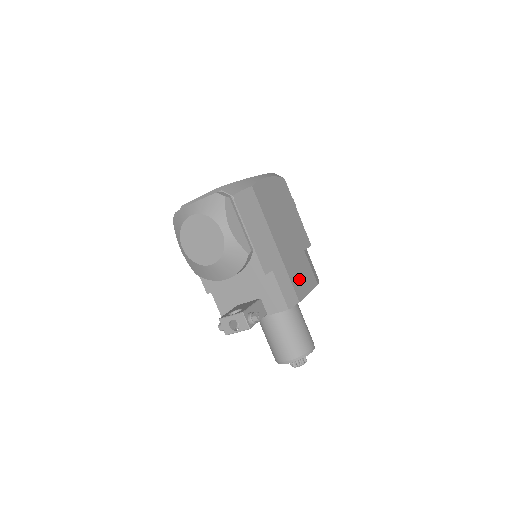
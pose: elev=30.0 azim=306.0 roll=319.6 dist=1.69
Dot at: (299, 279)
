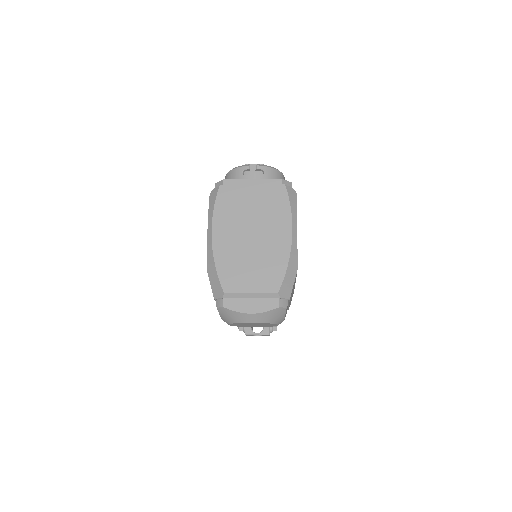
Dot at: occluded
